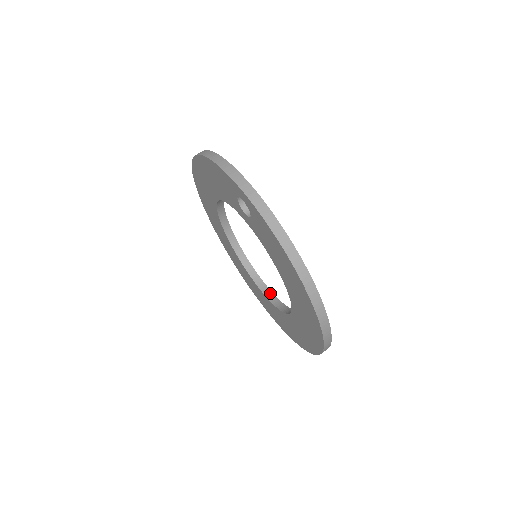
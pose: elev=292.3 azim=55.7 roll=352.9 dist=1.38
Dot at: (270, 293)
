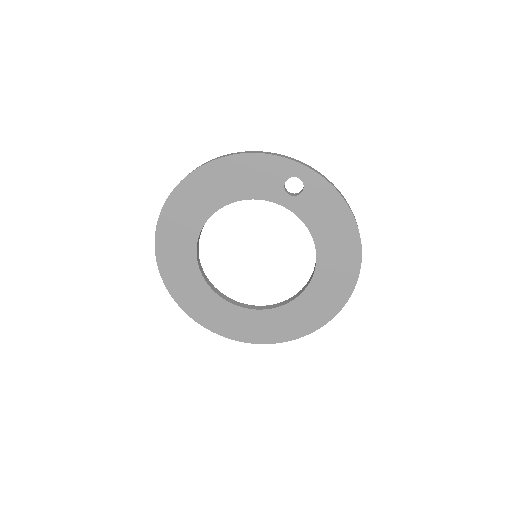
Dot at: (246, 305)
